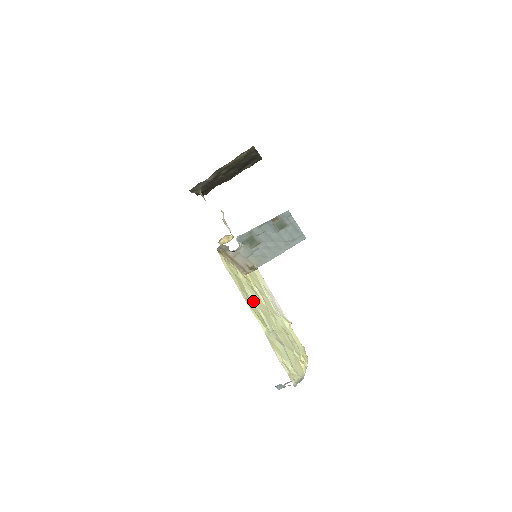
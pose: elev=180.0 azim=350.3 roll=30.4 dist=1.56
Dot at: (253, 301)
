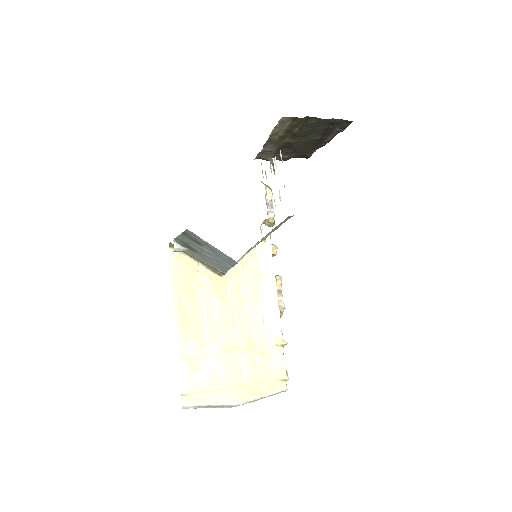
Dot at: (202, 306)
